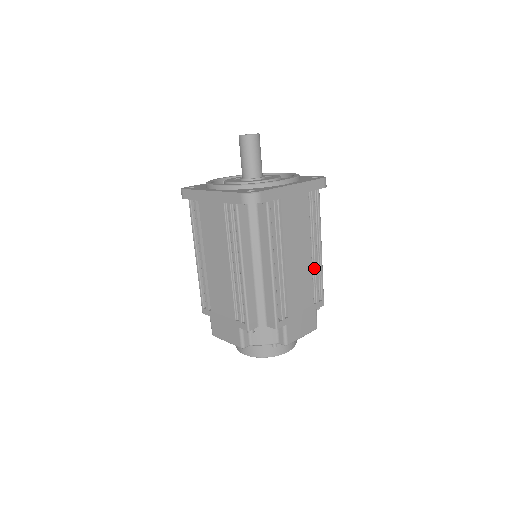
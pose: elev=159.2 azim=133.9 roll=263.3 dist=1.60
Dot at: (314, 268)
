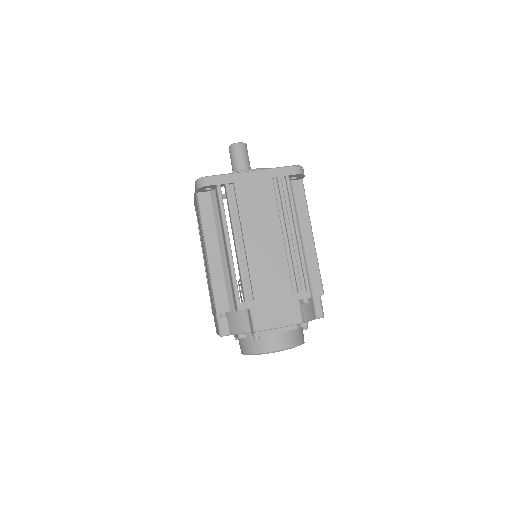
Dot at: (291, 254)
